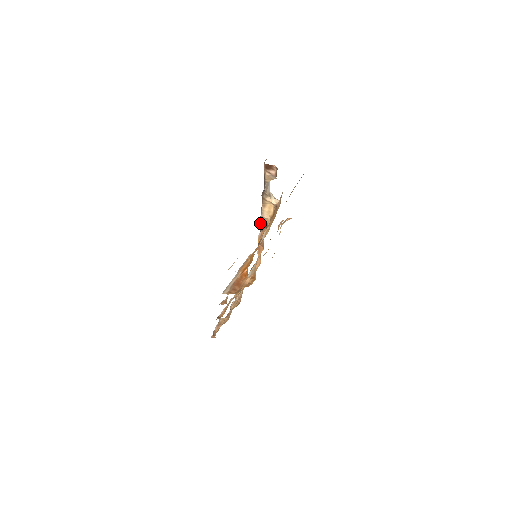
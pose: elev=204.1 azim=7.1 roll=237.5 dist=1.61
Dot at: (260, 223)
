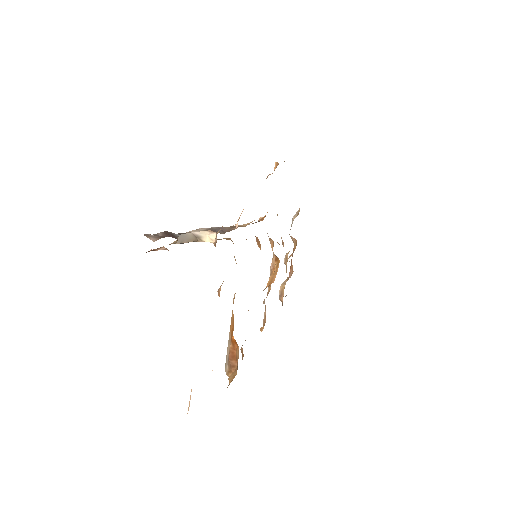
Dot at: occluded
